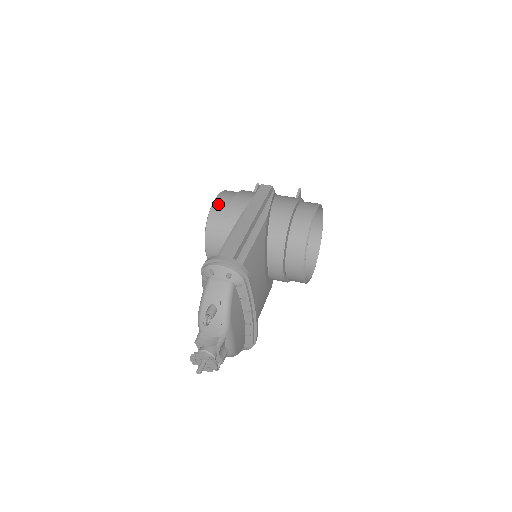
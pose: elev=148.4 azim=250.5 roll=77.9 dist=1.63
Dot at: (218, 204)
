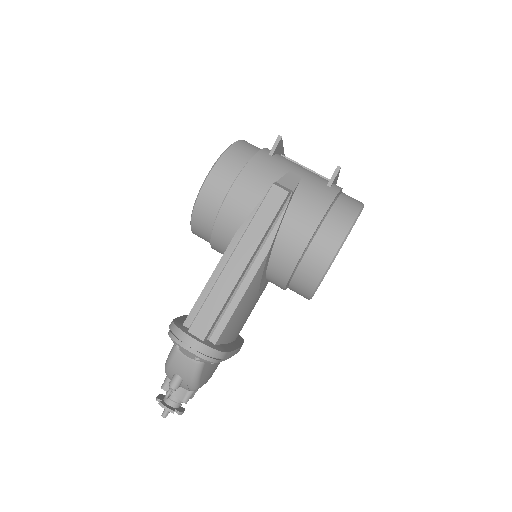
Dot at: (209, 190)
